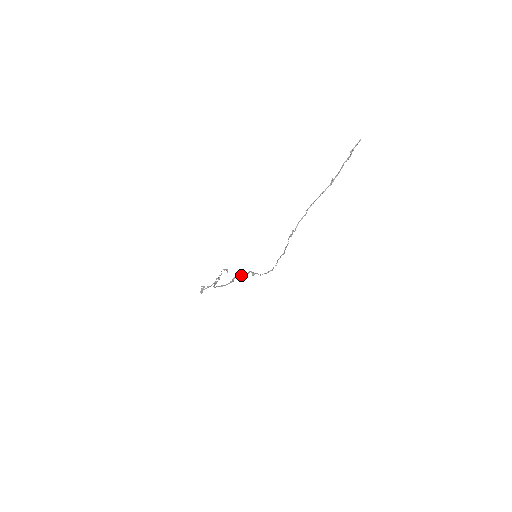
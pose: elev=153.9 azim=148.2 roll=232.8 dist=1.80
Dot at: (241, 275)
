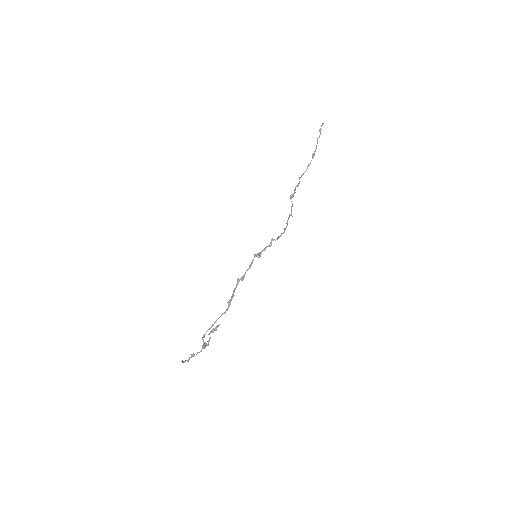
Dot at: (243, 276)
